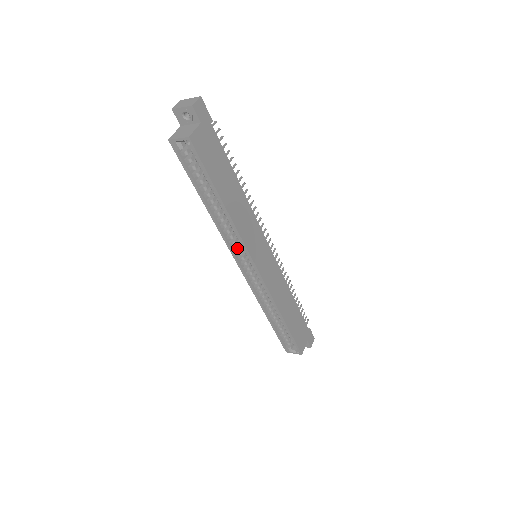
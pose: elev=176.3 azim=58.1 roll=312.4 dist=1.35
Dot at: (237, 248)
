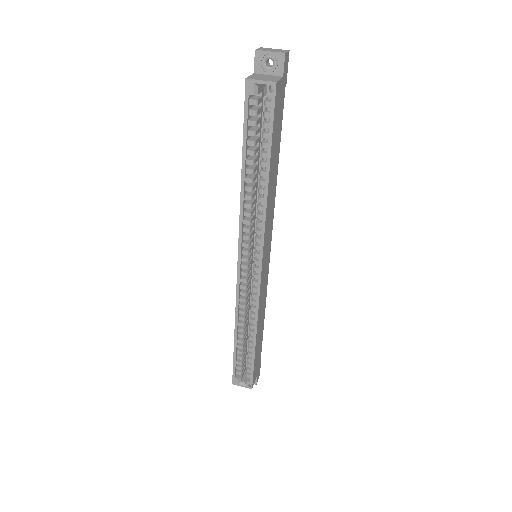
Dot at: (248, 238)
